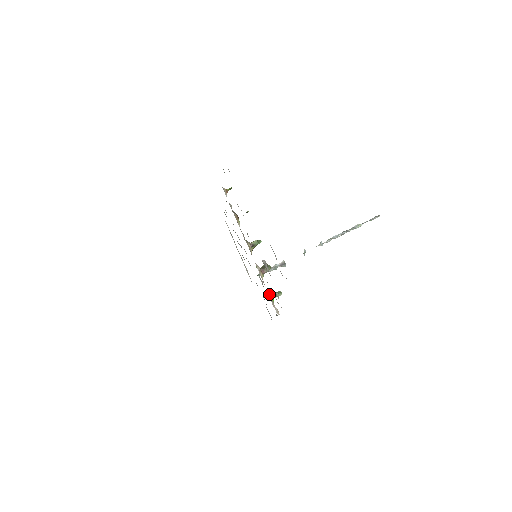
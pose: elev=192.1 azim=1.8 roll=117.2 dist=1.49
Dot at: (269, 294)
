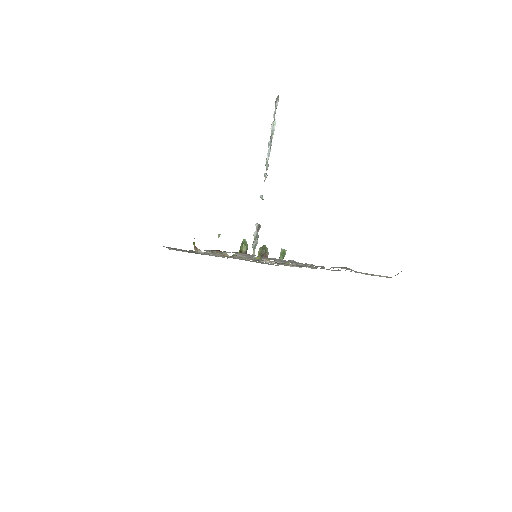
Dot at: (284, 264)
